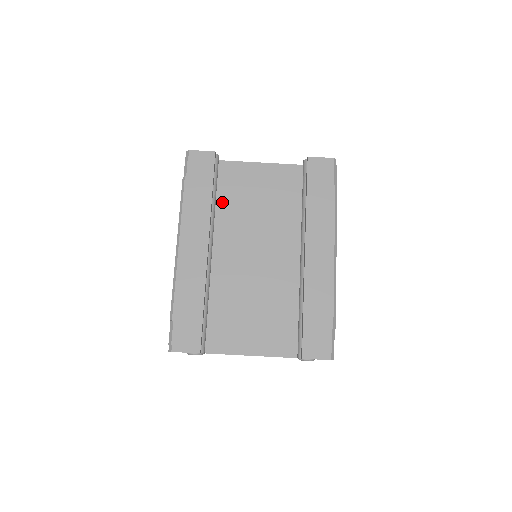
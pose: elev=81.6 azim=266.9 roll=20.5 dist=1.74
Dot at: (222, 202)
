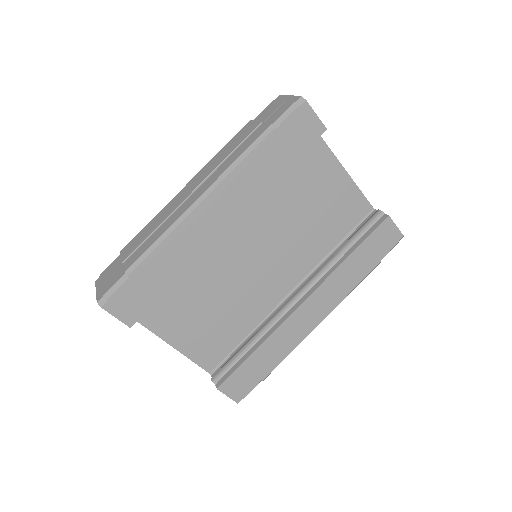
Dot at: occluded
